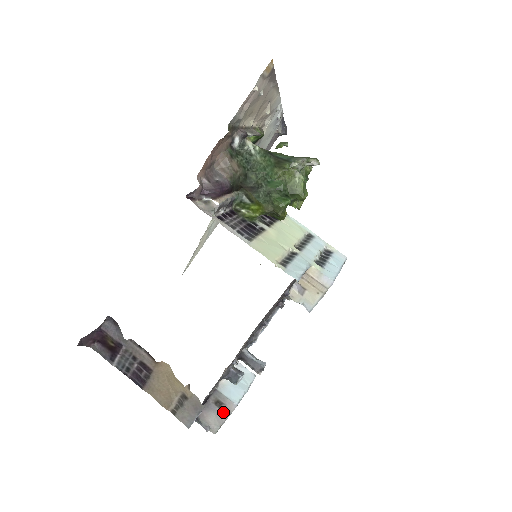
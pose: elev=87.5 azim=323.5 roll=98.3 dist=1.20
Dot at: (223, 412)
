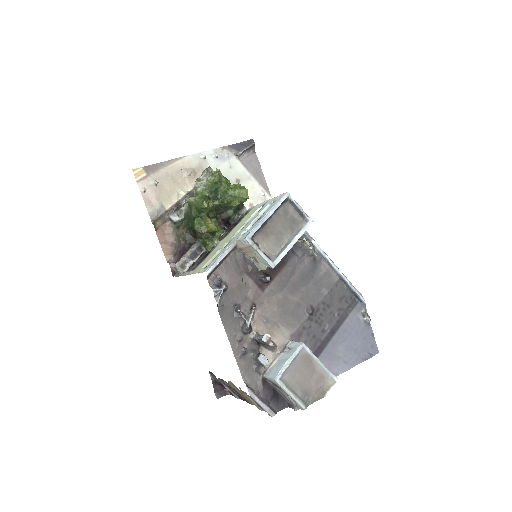
Dot at: (282, 390)
